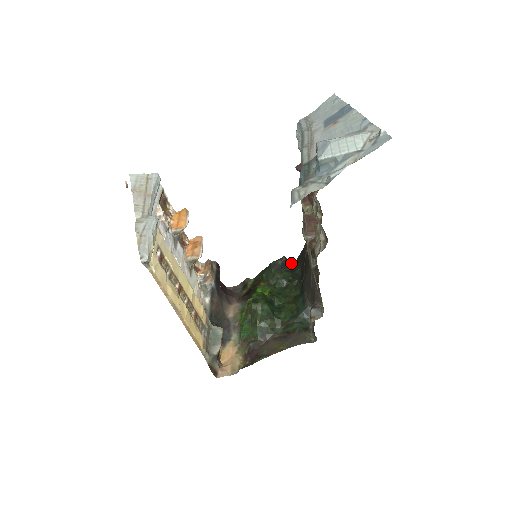
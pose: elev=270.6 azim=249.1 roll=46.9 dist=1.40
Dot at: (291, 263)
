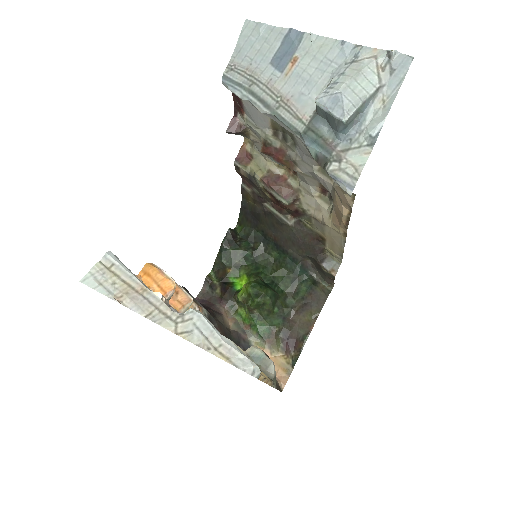
Dot at: (235, 230)
